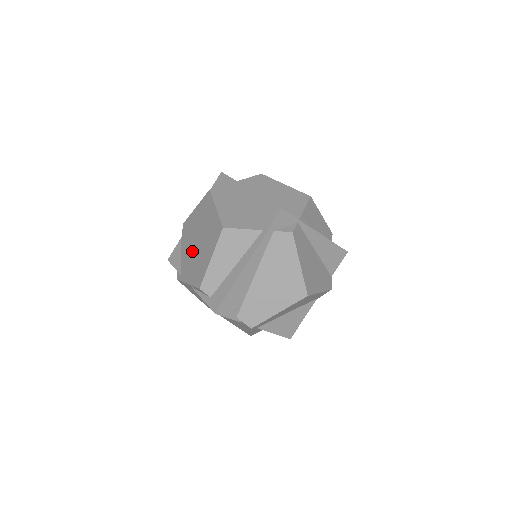
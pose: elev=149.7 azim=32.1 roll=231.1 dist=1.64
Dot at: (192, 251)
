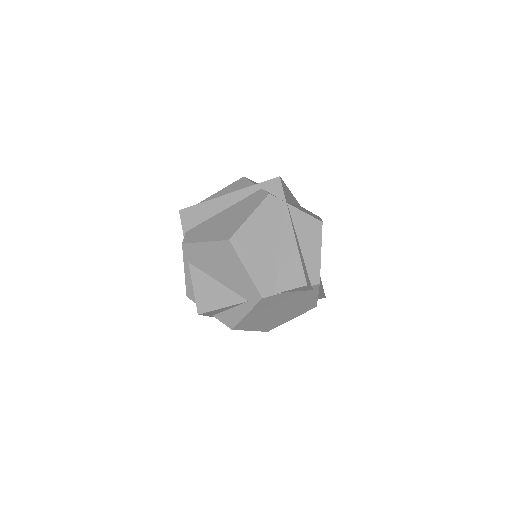
Dot at: occluded
